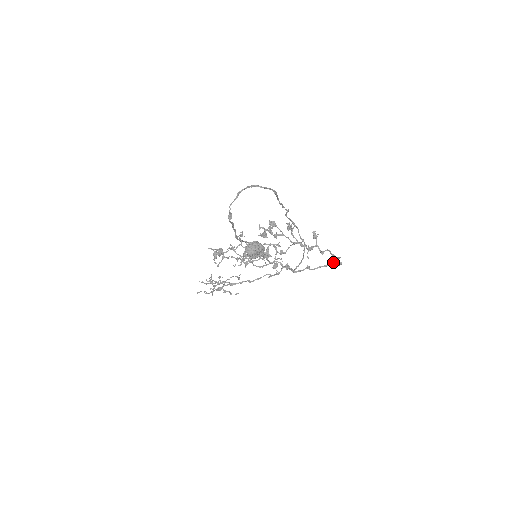
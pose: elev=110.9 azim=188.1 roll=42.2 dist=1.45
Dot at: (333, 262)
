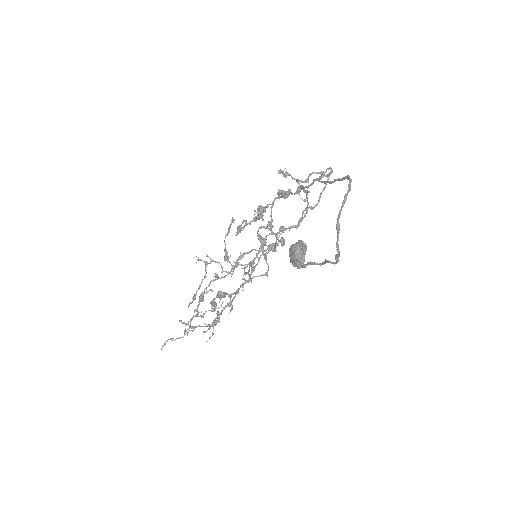
Dot at: (328, 179)
